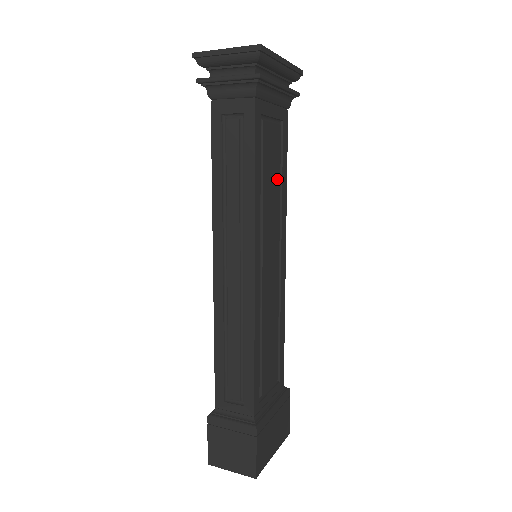
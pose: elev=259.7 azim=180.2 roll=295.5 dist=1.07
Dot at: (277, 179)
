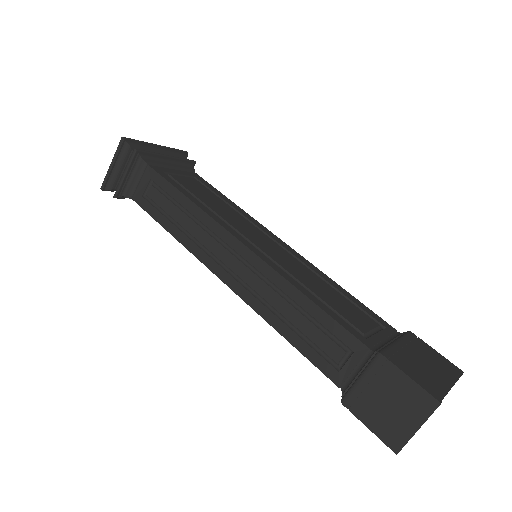
Dot at: (219, 201)
